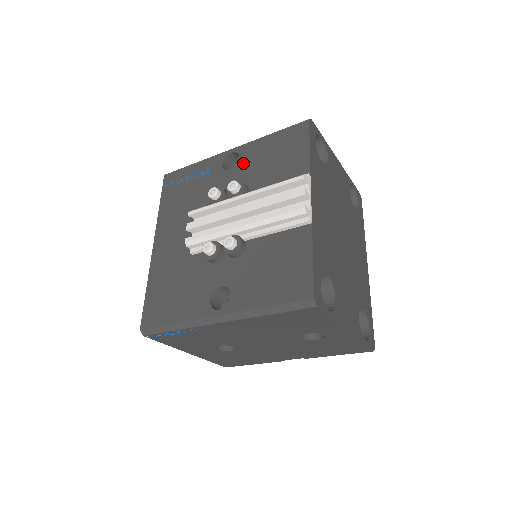
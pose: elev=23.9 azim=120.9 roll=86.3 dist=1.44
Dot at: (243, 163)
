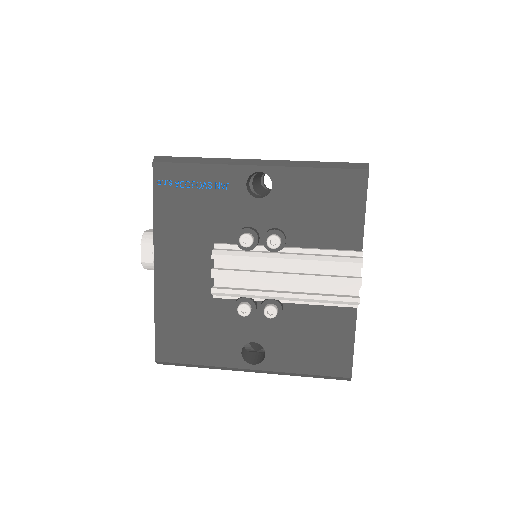
Dot at: (278, 197)
